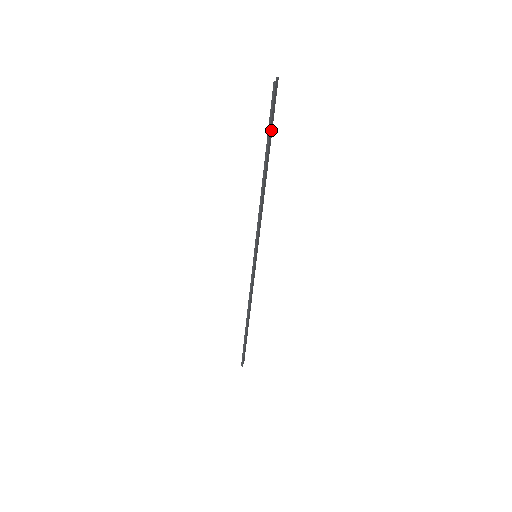
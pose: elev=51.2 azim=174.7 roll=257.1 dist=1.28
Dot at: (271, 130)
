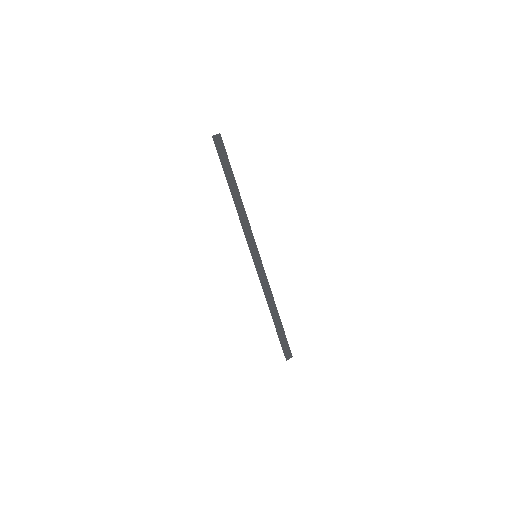
Dot at: (227, 165)
